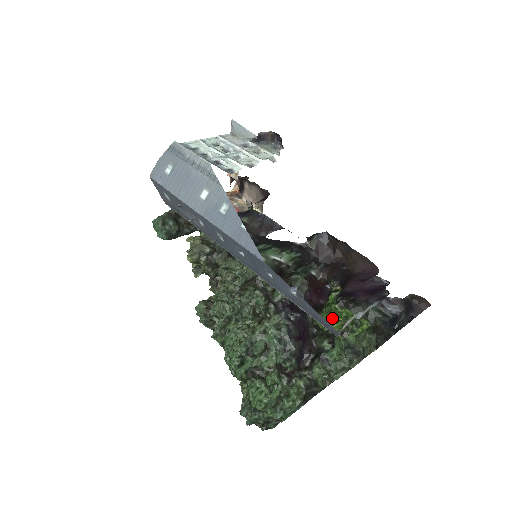
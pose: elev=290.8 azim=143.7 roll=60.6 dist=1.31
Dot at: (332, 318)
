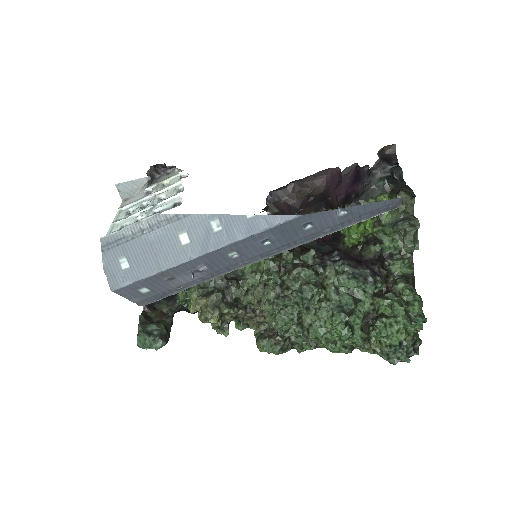
Dot at: (358, 225)
